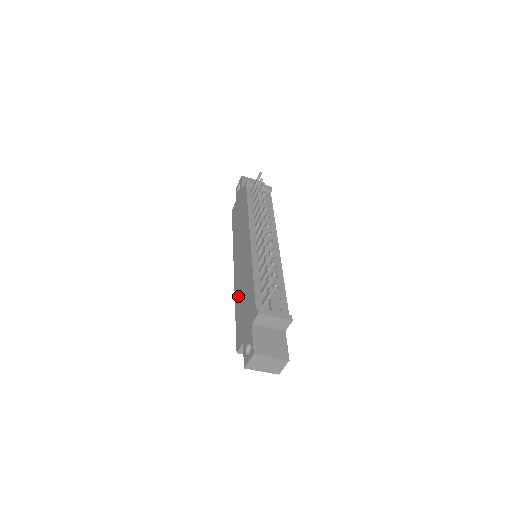
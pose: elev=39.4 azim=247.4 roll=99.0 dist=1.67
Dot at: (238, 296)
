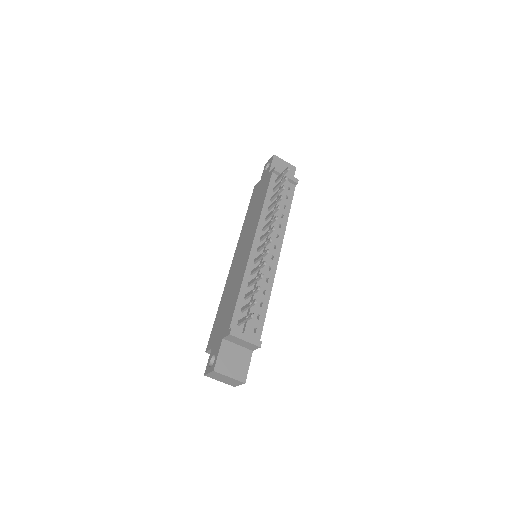
Dot at: (225, 294)
